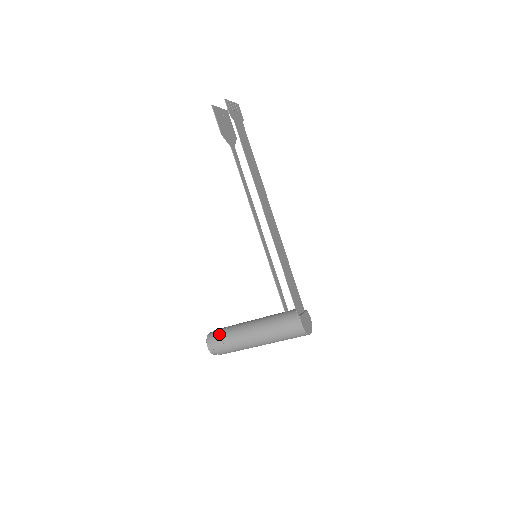
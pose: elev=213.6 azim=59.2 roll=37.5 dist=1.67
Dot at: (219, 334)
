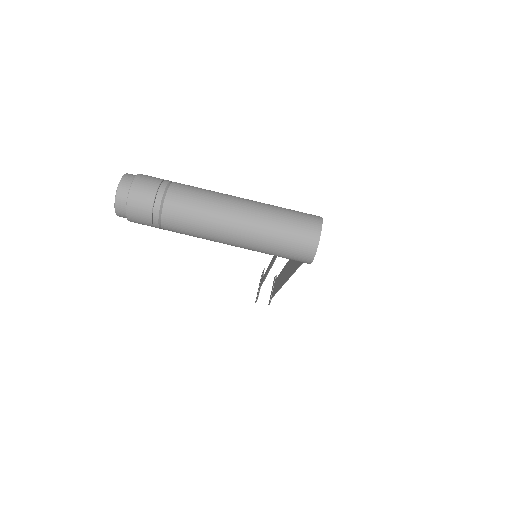
Dot at: occluded
